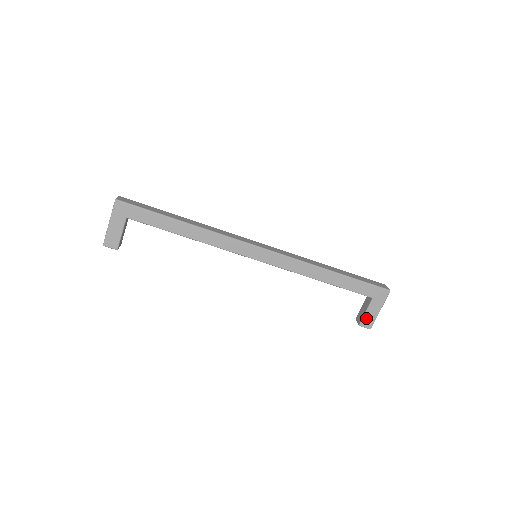
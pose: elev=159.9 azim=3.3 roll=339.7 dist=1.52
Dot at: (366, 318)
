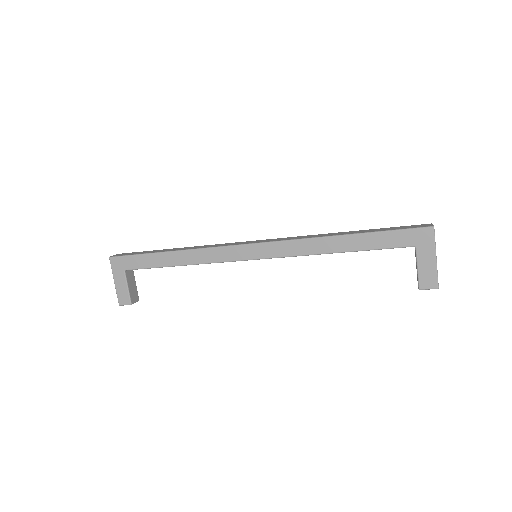
Dot at: (422, 276)
